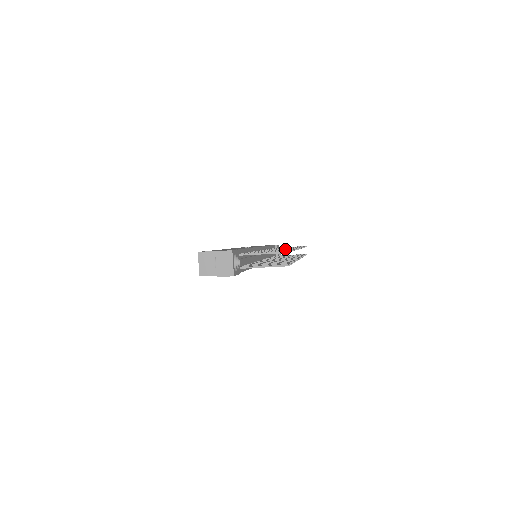
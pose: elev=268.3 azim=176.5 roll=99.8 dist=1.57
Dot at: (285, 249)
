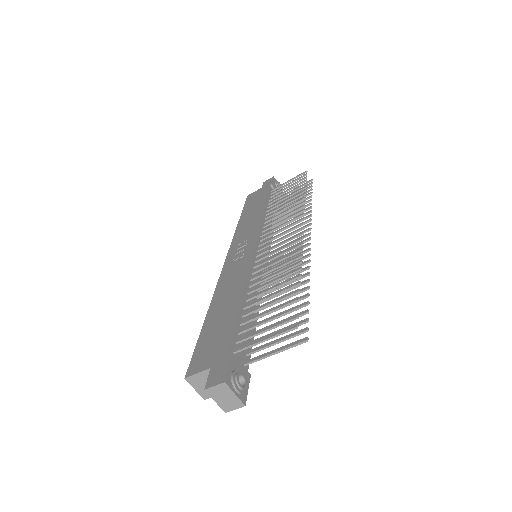
Dot at: (287, 256)
